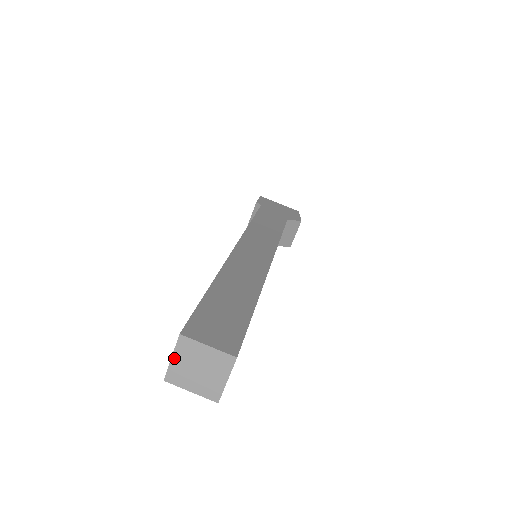
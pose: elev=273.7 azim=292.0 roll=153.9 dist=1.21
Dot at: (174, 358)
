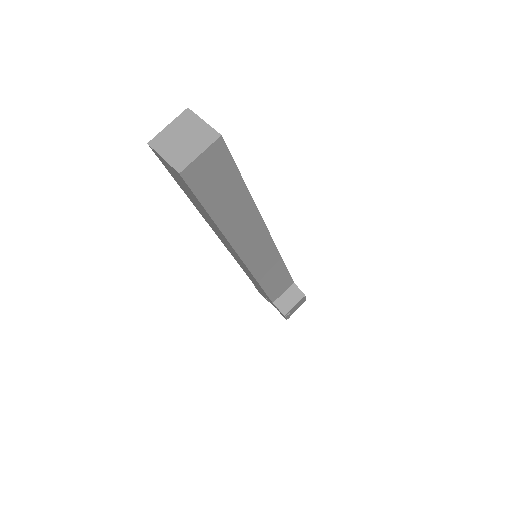
Dot at: (170, 126)
